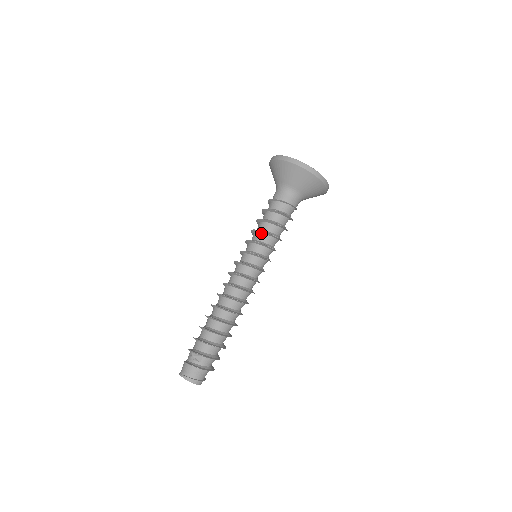
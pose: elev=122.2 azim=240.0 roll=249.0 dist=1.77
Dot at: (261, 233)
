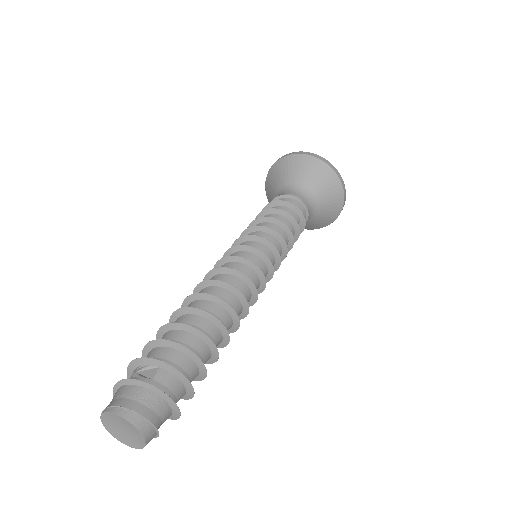
Dot at: (262, 222)
